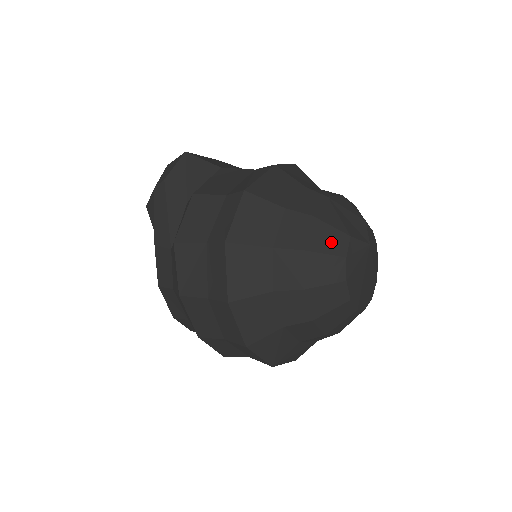
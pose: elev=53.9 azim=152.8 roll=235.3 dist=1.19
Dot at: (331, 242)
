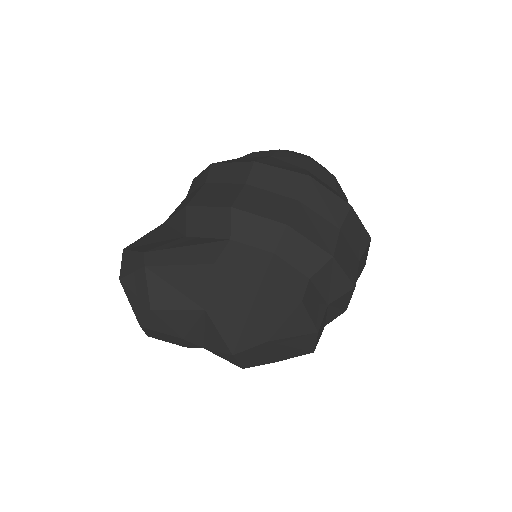
Dot at: occluded
